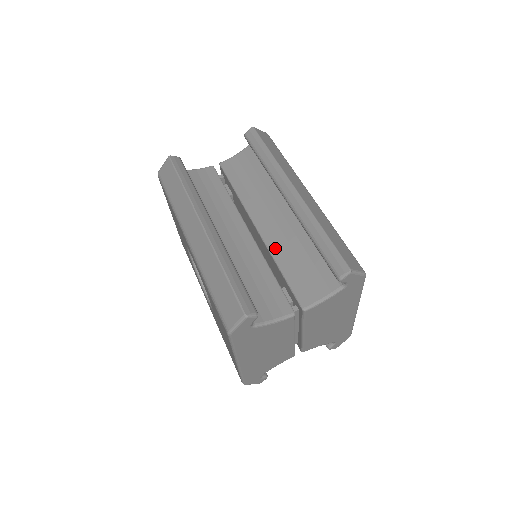
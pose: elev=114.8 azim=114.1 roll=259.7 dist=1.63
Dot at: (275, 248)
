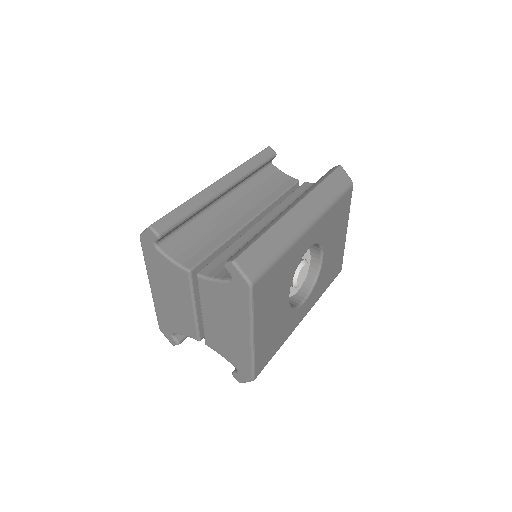
Dot at: (246, 237)
